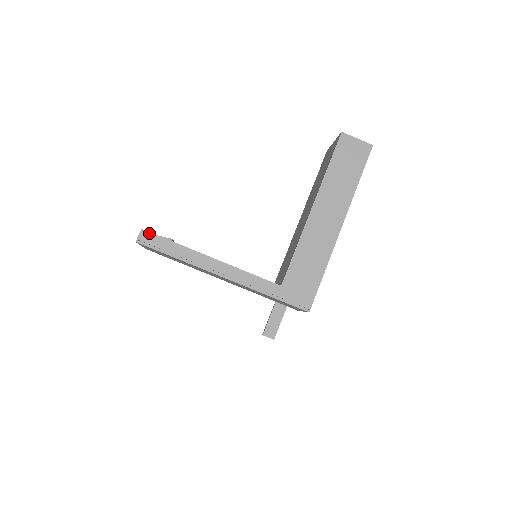
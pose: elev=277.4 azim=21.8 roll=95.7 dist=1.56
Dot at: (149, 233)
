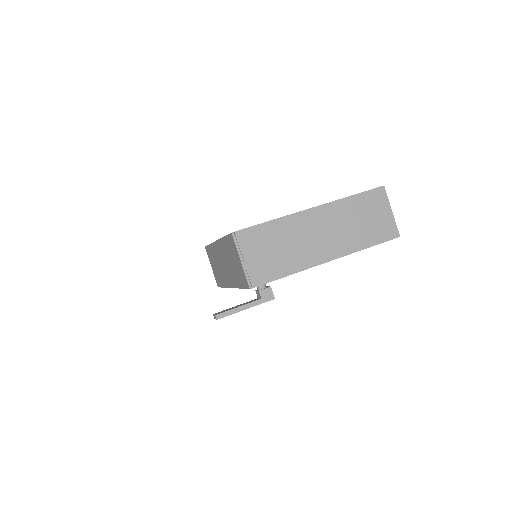
Dot at: occluded
